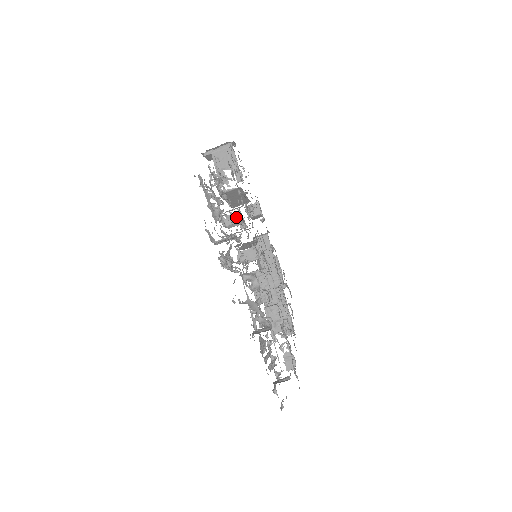
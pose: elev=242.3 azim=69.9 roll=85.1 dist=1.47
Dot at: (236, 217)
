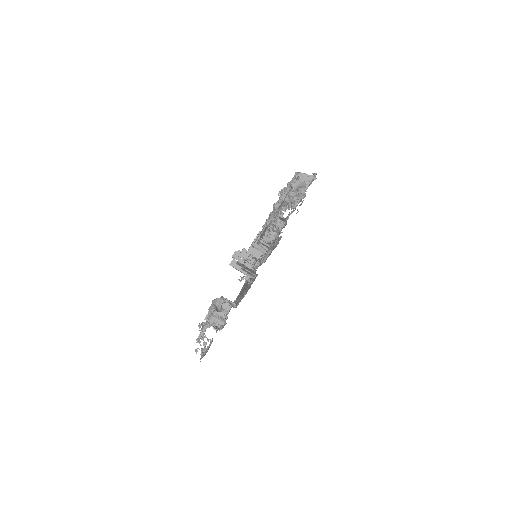
Dot at: occluded
